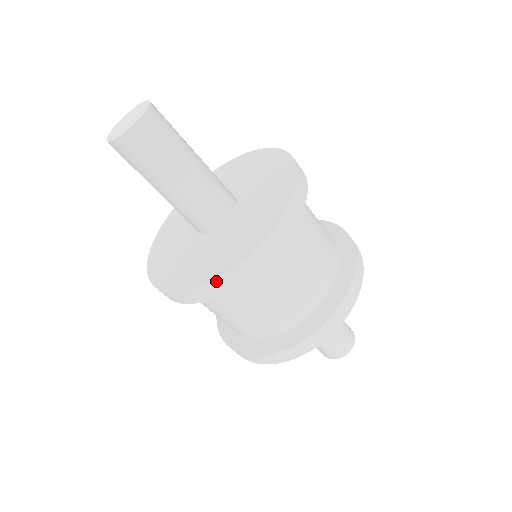
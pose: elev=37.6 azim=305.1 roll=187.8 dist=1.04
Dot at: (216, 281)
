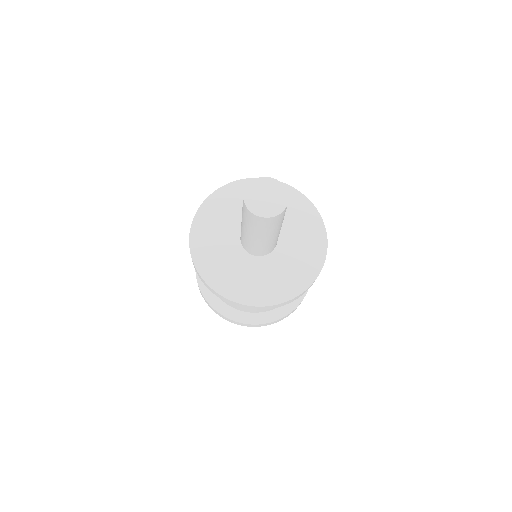
Dot at: (272, 306)
